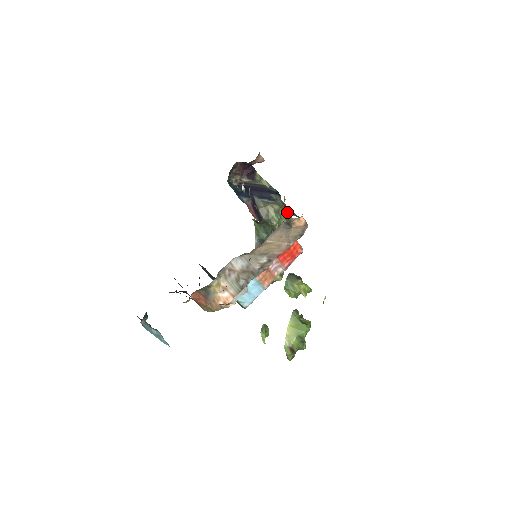
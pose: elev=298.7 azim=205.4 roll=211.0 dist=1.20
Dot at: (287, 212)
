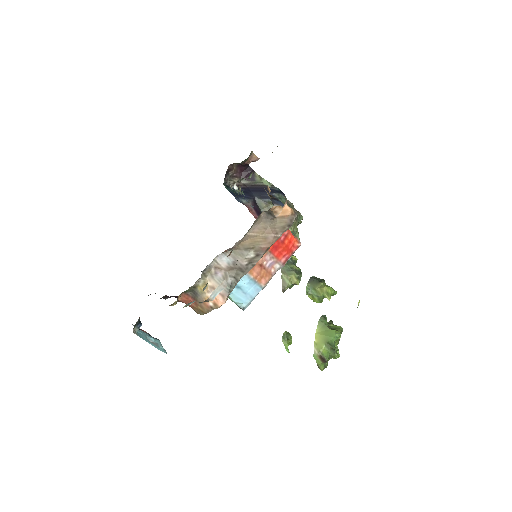
Dot at: (273, 203)
